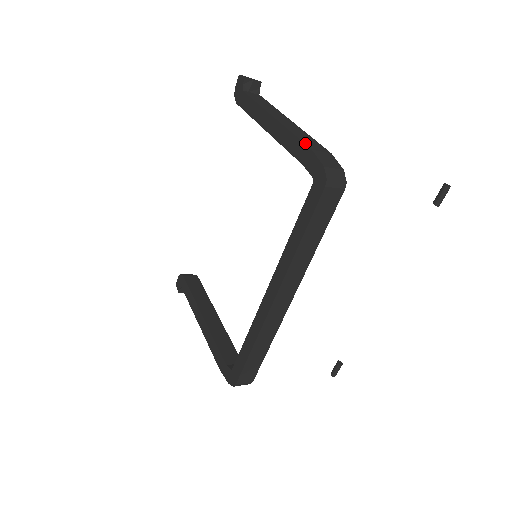
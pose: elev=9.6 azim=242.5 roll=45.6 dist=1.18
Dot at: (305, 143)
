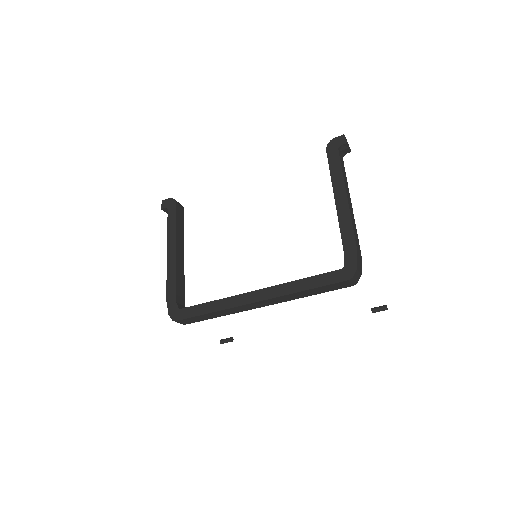
Dot at: (356, 240)
